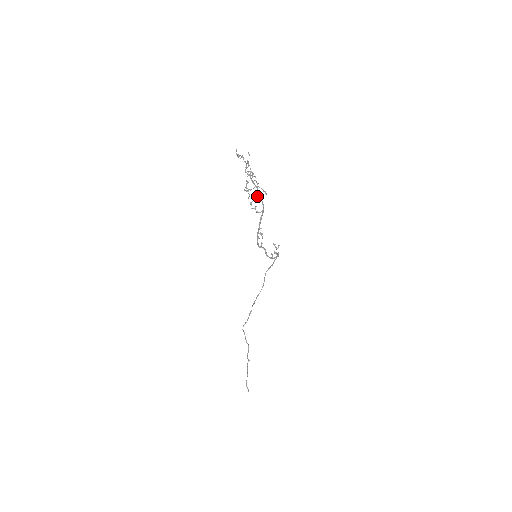
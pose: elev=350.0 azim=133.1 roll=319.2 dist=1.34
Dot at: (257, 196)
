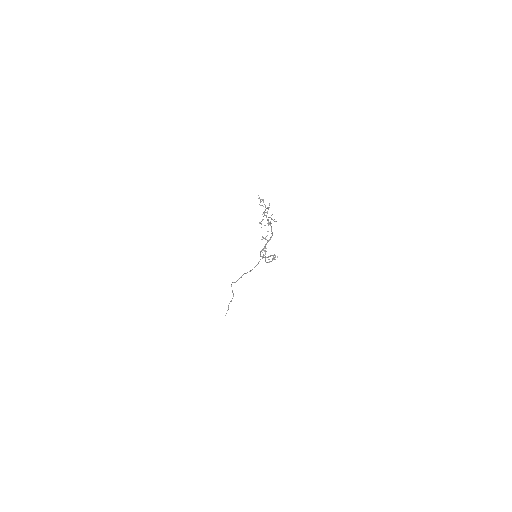
Dot at: occluded
